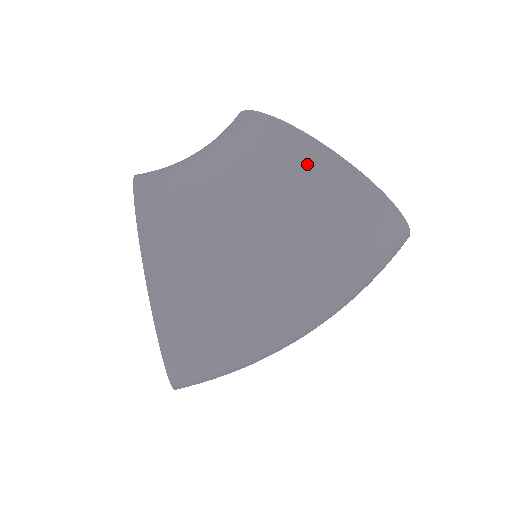
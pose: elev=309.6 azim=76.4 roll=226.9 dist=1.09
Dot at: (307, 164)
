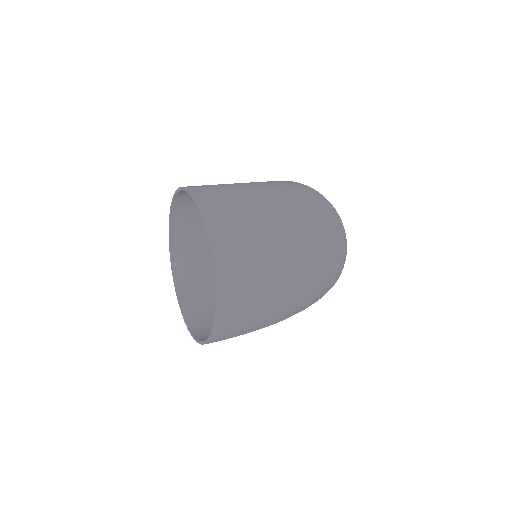
Dot at: occluded
